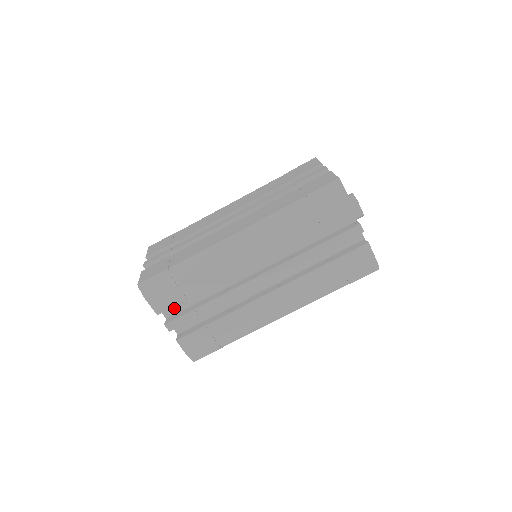
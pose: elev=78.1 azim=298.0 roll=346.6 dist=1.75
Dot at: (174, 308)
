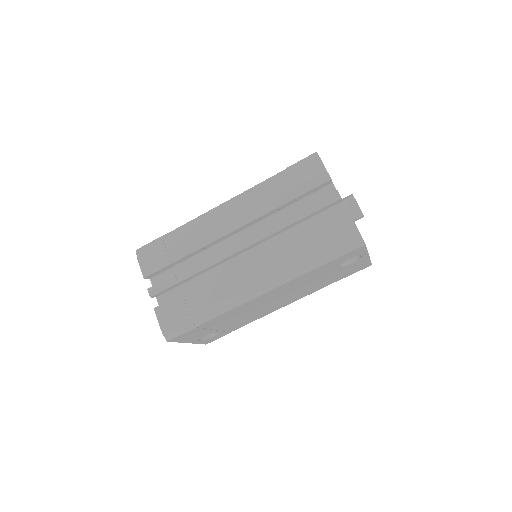
Dot at: occluded
